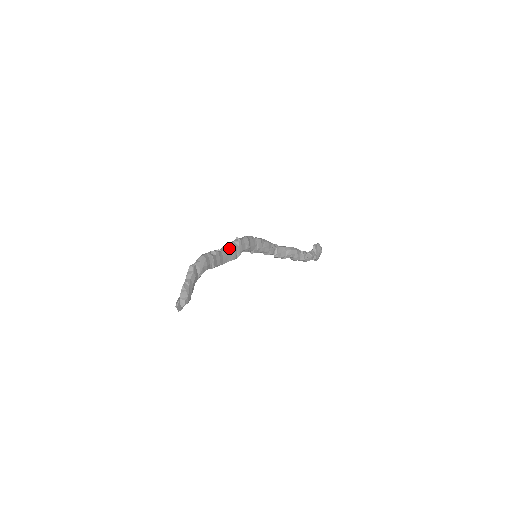
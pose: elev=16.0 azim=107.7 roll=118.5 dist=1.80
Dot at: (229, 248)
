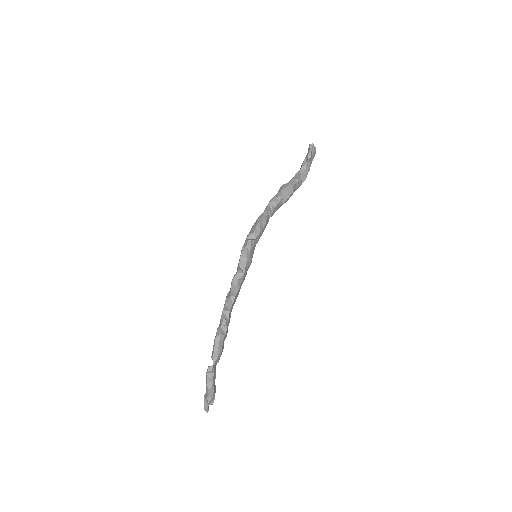
Dot at: (235, 296)
